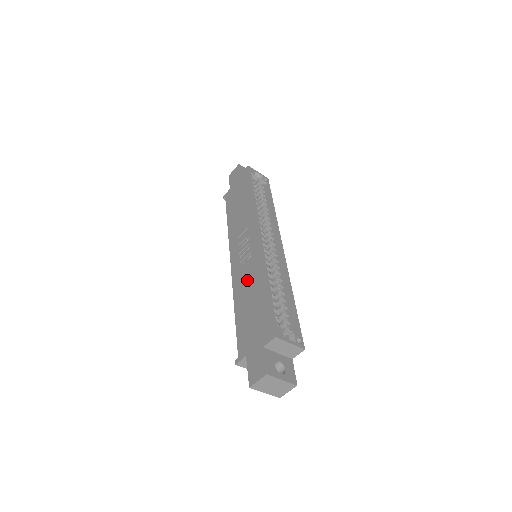
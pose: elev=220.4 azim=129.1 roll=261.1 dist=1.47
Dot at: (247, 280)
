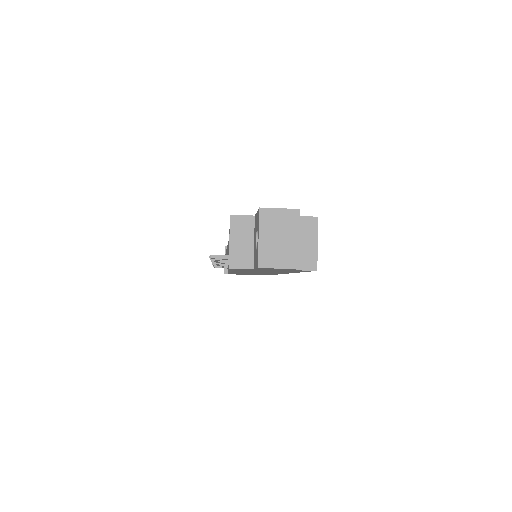
Dot at: occluded
